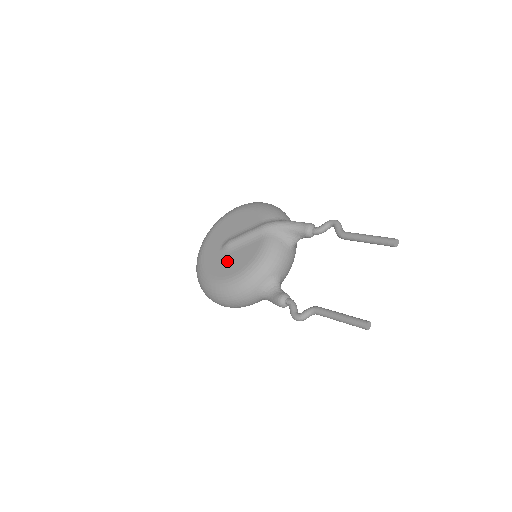
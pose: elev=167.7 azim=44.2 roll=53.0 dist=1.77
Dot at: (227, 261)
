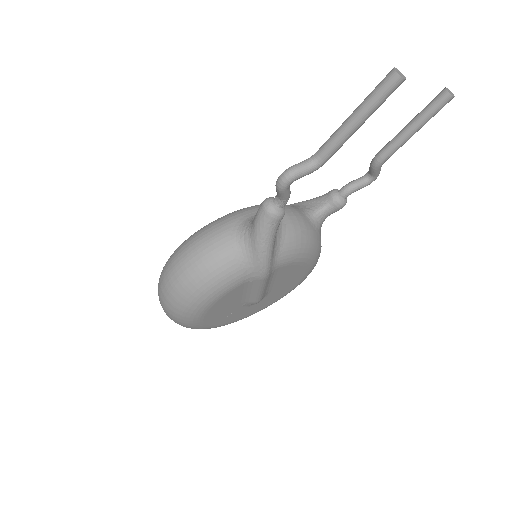
Dot at: occluded
